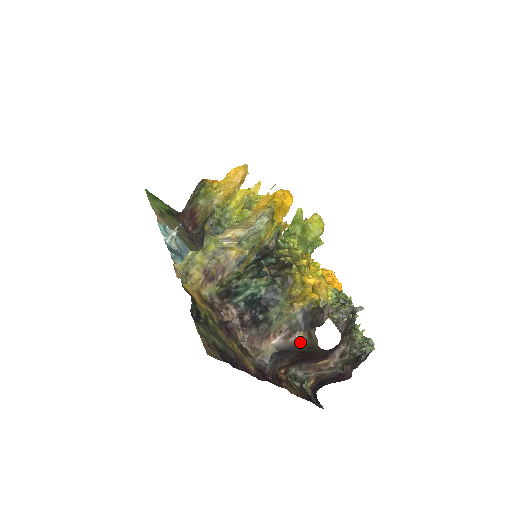
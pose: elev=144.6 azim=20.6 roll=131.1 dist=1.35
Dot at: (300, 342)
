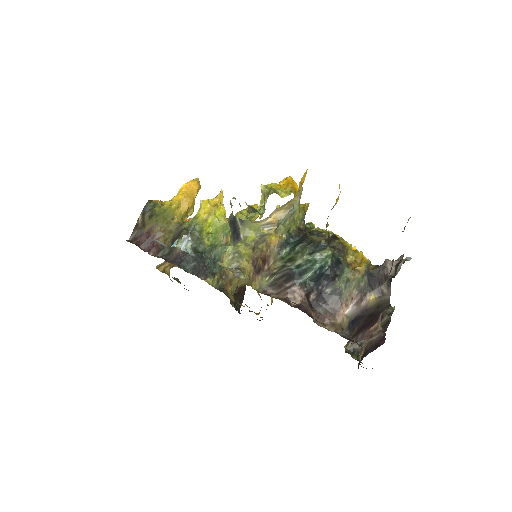
Dot at: (371, 303)
